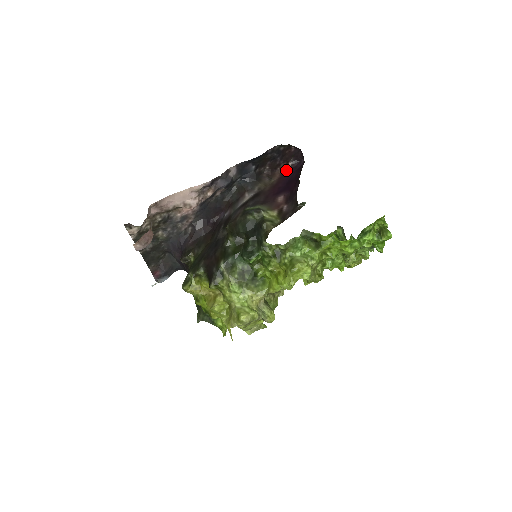
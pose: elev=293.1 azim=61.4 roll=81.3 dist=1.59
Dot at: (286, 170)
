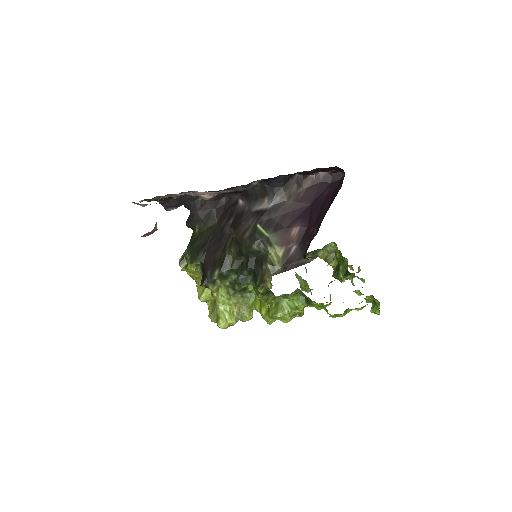
Dot at: (321, 176)
